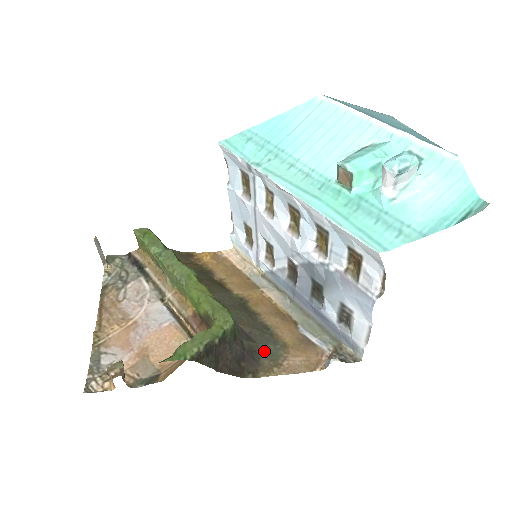
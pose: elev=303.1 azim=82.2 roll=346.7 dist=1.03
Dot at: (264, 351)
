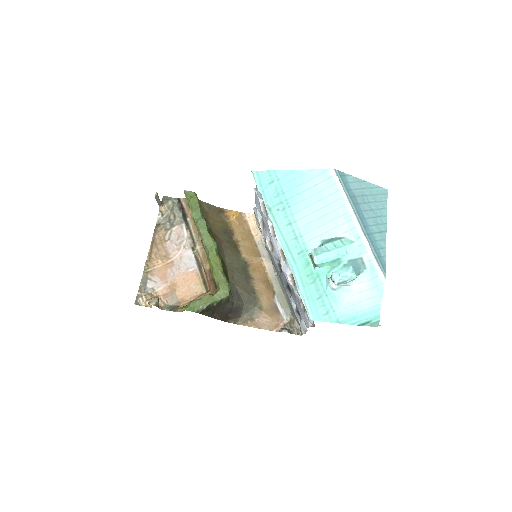
Dot at: (246, 308)
